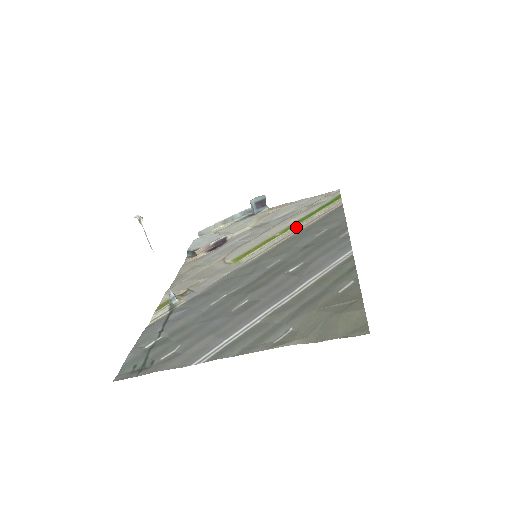
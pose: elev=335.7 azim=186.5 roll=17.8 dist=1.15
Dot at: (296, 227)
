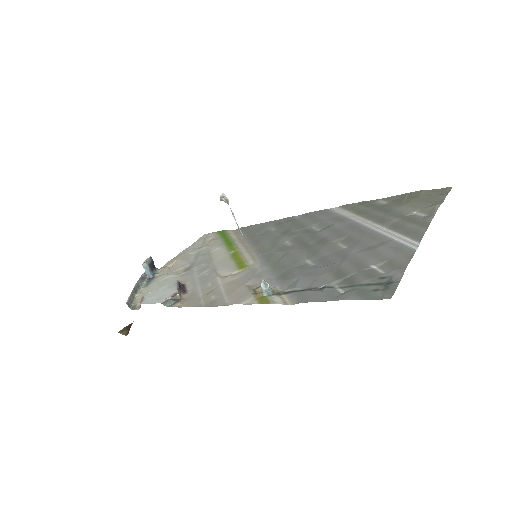
Dot at: (236, 244)
